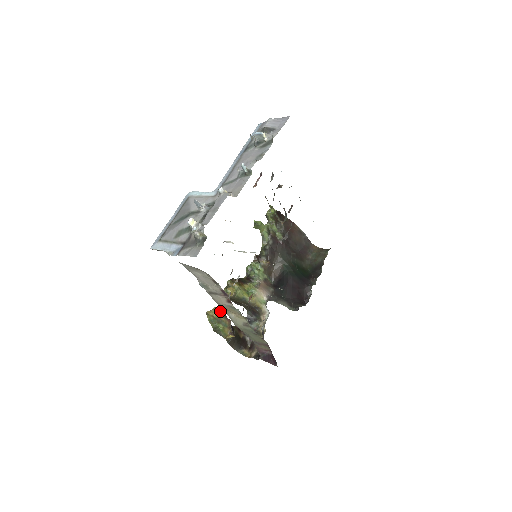
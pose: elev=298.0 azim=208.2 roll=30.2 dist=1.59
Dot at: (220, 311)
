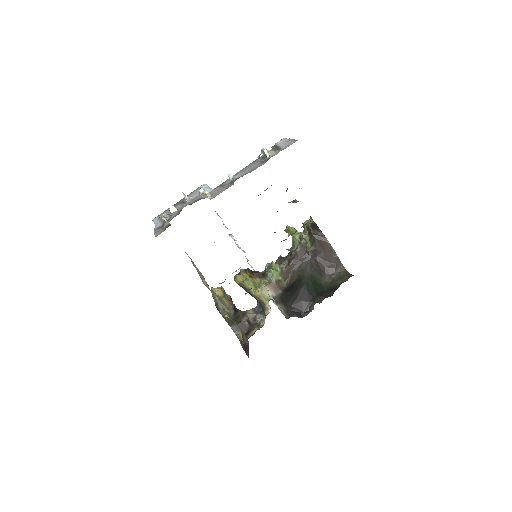
Dot at: (223, 291)
